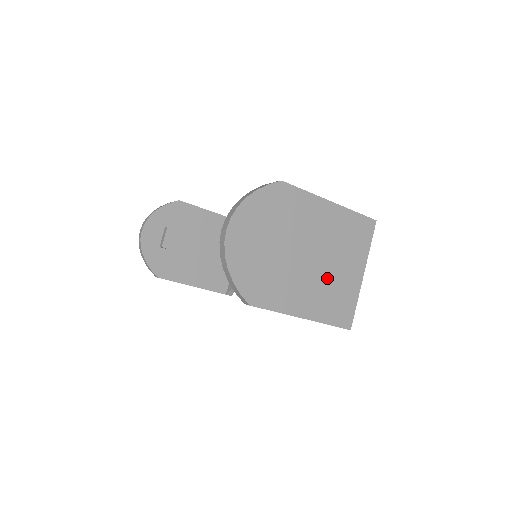
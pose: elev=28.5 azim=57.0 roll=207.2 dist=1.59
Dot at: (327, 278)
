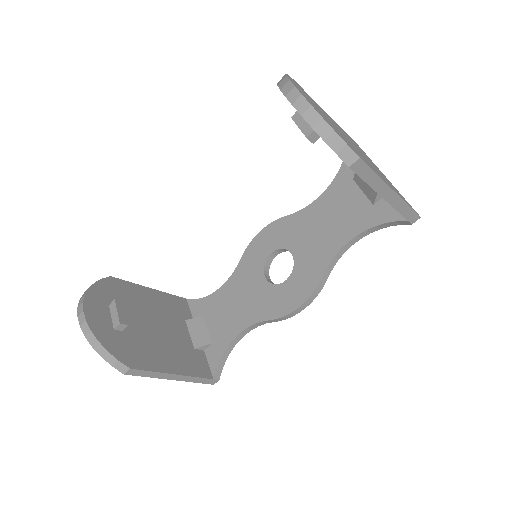
Dot at: (375, 168)
